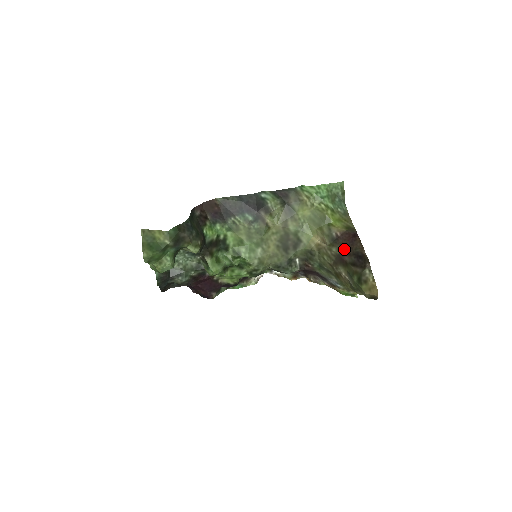
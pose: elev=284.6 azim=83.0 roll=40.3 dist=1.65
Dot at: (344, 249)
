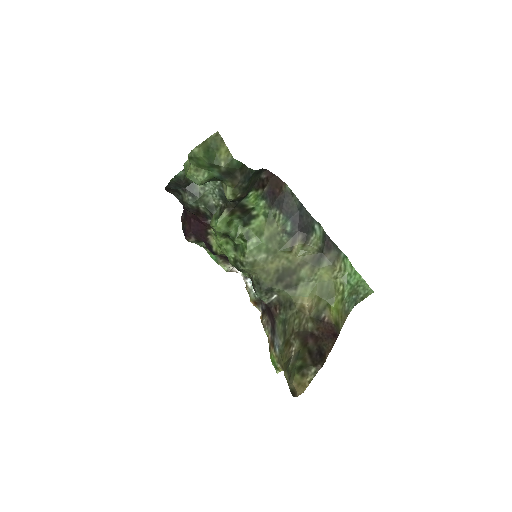
Dot at: (317, 334)
